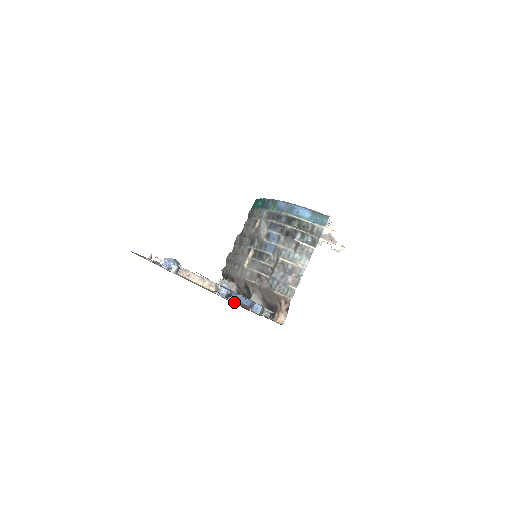
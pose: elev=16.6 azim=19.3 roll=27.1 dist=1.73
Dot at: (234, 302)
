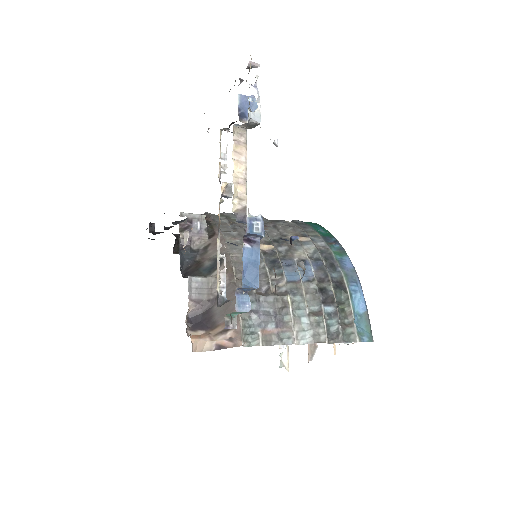
Dot at: occluded
